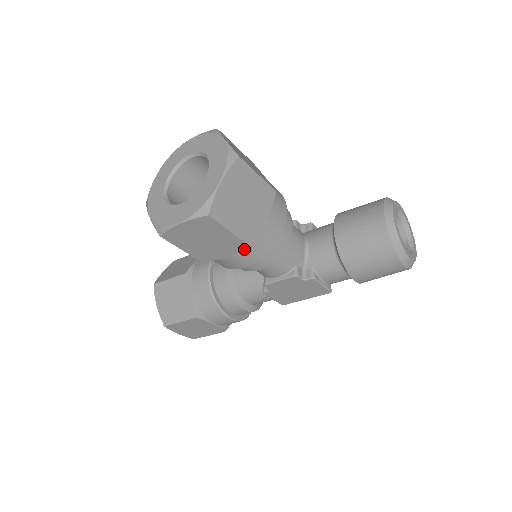
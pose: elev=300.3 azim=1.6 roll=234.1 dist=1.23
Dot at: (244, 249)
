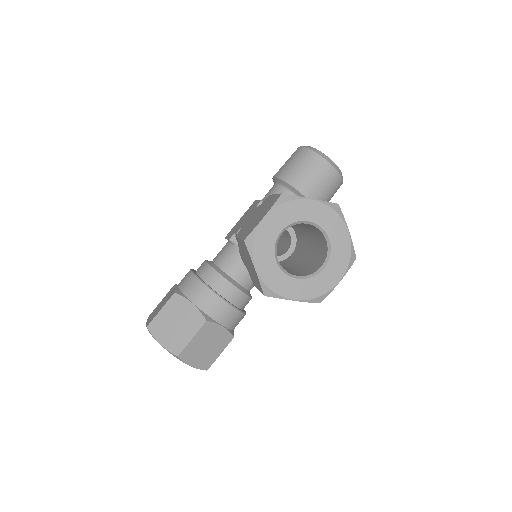
Dot at: occluded
